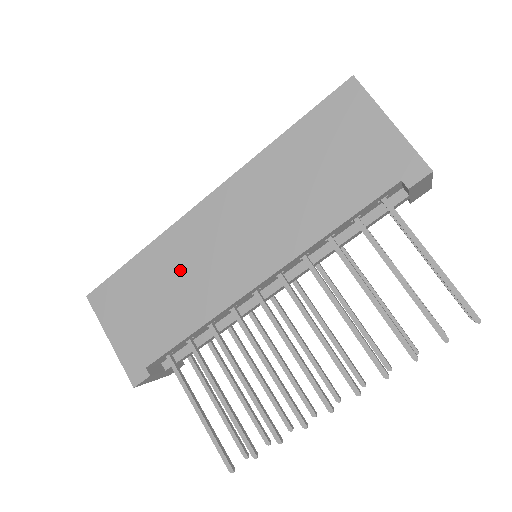
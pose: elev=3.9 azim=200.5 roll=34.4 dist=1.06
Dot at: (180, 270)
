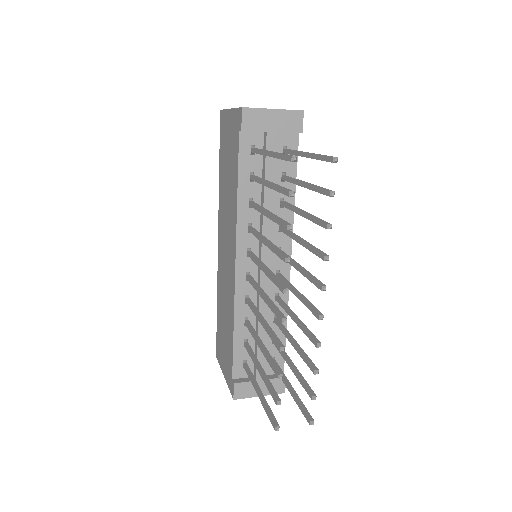
Dot at: (223, 298)
